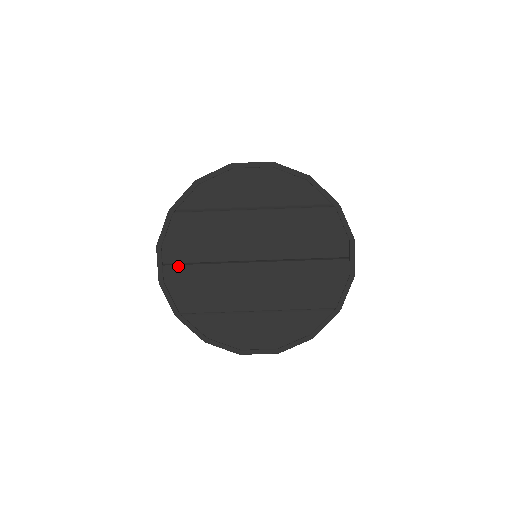
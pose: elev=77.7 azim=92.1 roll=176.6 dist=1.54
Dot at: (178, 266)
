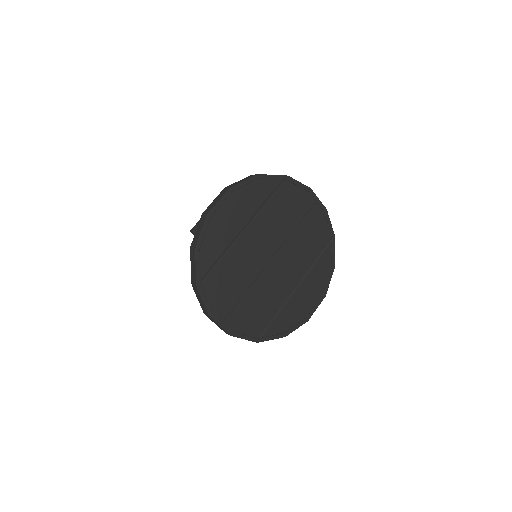
Dot at: (232, 313)
